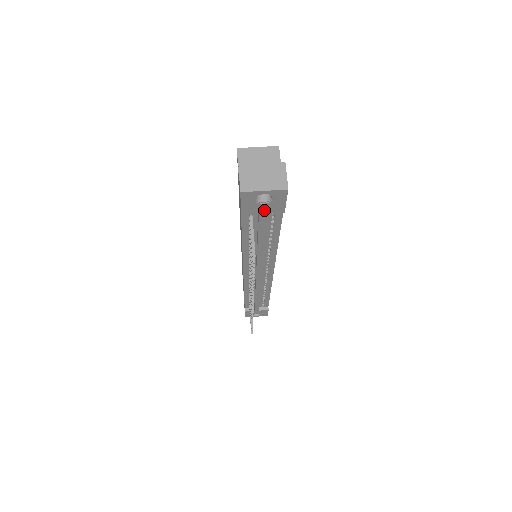
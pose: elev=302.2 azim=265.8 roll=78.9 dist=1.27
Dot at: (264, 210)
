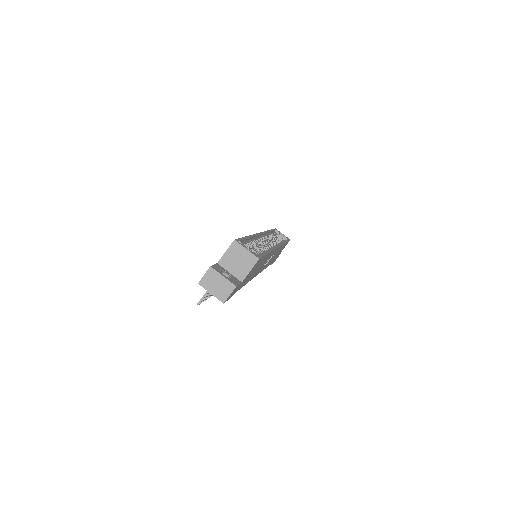
Dot at: occluded
